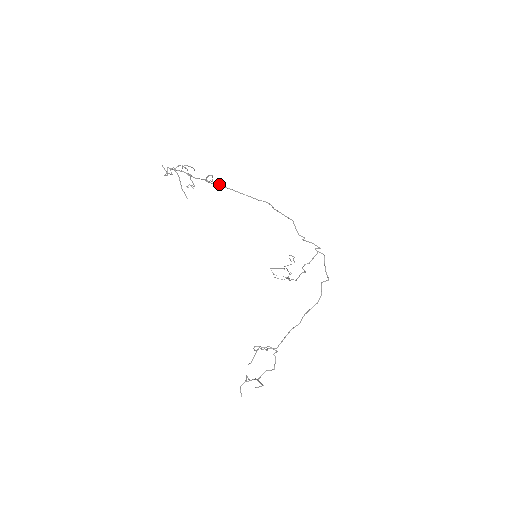
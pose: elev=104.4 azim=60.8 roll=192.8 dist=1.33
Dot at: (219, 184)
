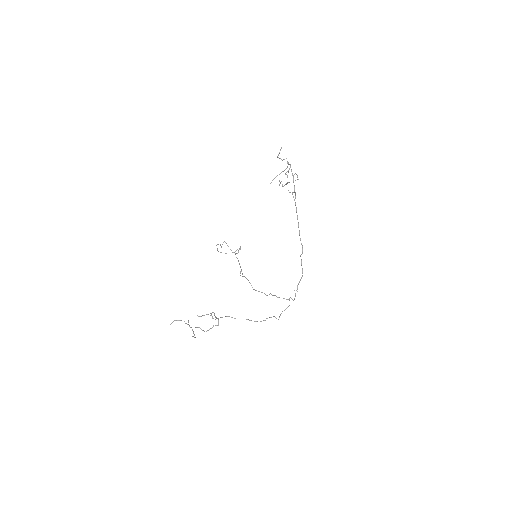
Dot at: occluded
